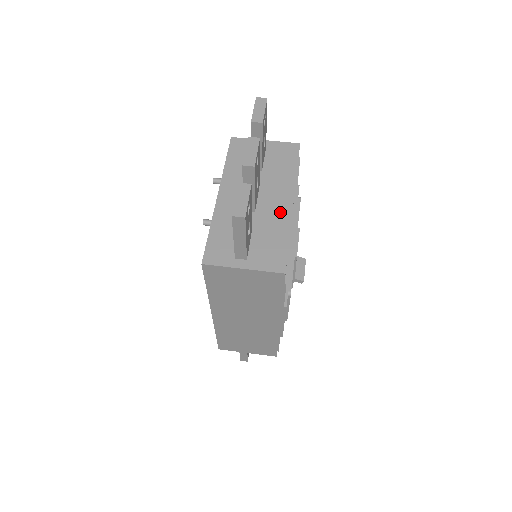
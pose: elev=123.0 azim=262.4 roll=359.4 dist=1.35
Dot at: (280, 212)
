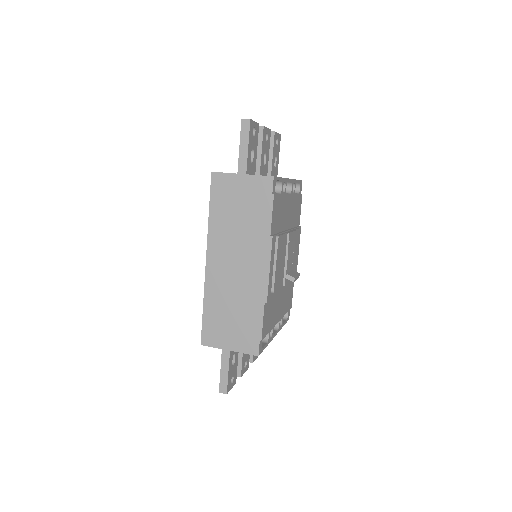
Dot at: occluded
